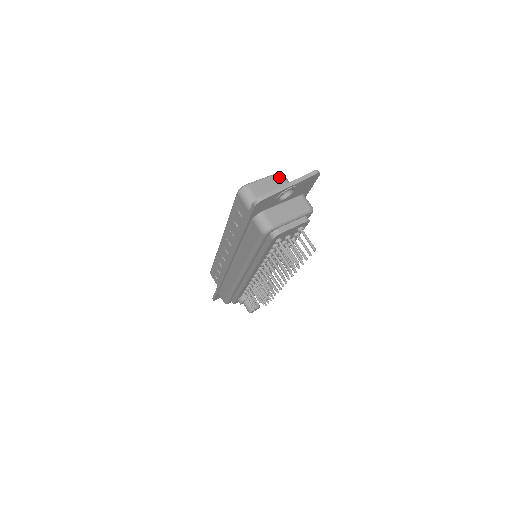
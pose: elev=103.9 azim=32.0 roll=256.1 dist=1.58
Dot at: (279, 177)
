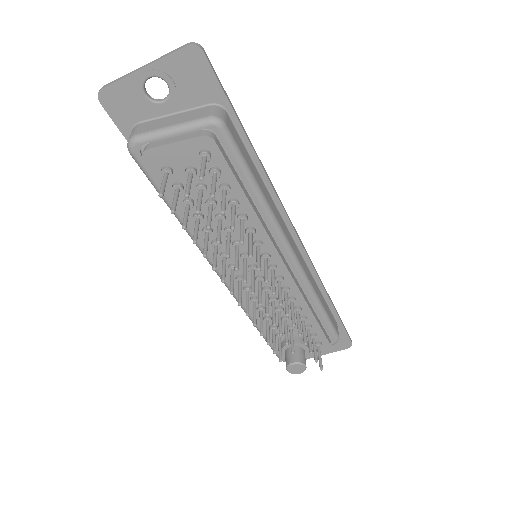
Dot at: occluded
